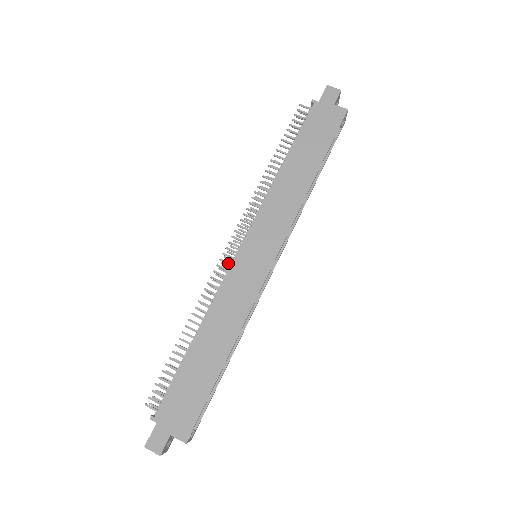
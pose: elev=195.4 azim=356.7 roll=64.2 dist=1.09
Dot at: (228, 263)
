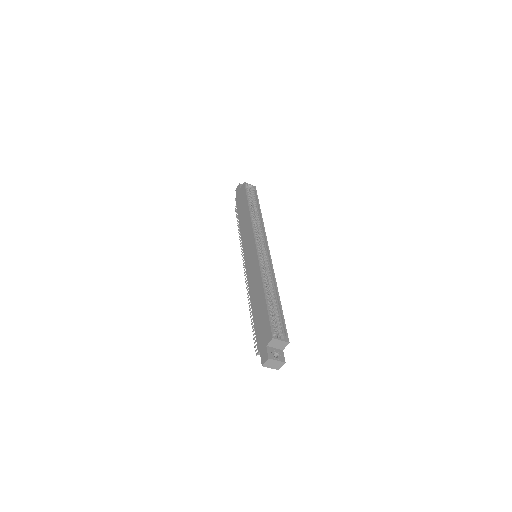
Dot at: occluded
